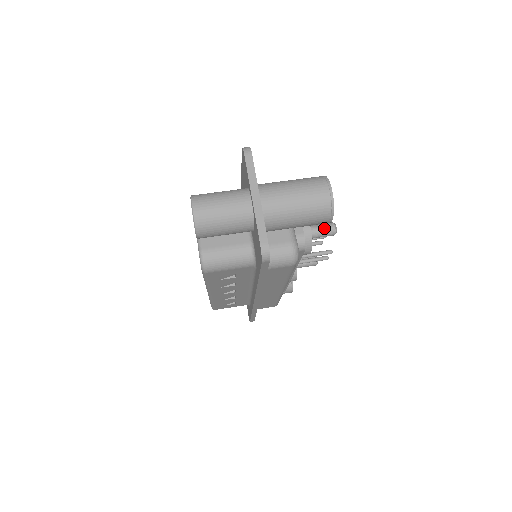
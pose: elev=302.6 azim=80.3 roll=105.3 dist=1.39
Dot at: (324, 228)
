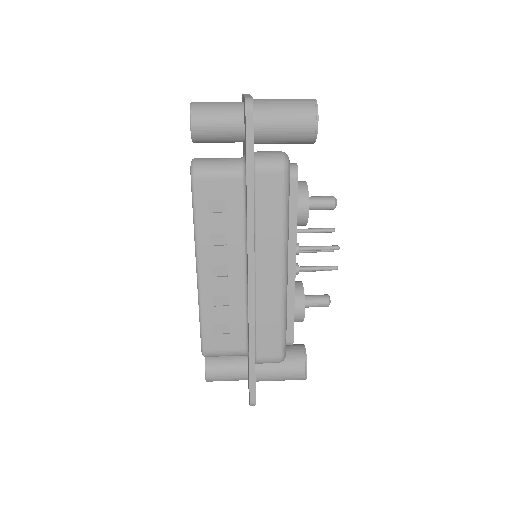
Dot at: (323, 196)
